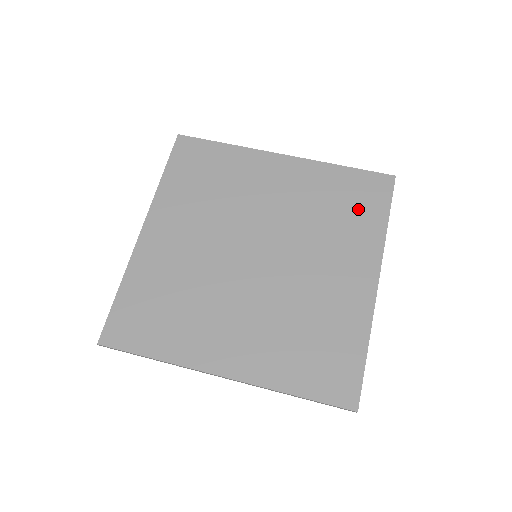
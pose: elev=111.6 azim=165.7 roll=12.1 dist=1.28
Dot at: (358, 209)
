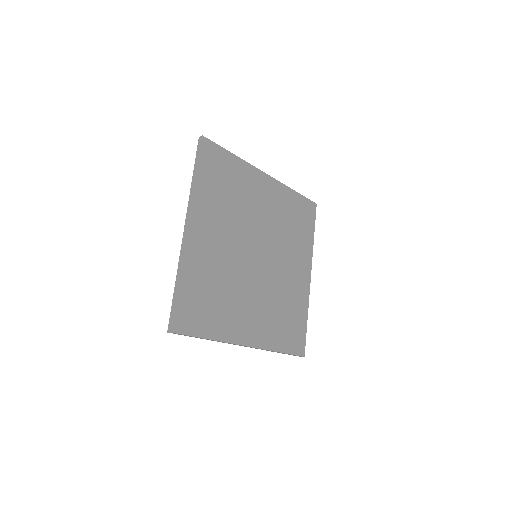
Dot at: (302, 226)
